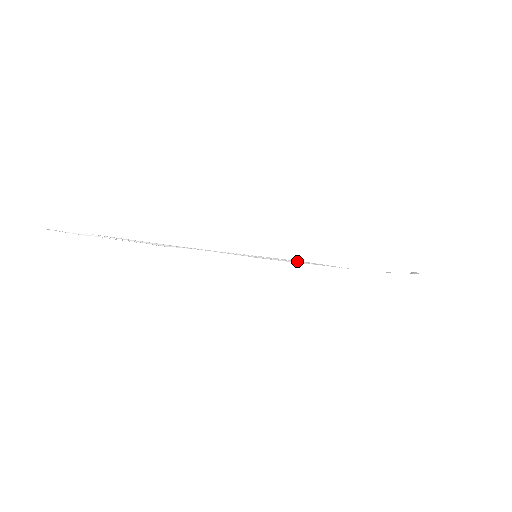
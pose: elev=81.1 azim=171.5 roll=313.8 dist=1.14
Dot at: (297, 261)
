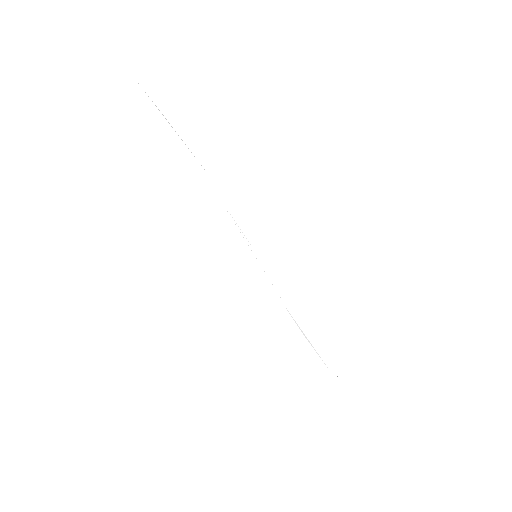
Dot at: occluded
